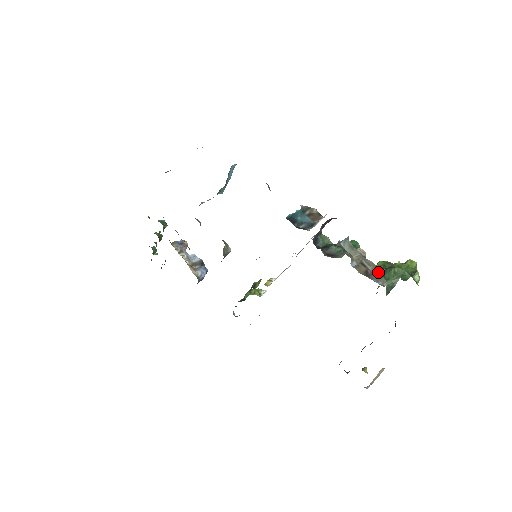
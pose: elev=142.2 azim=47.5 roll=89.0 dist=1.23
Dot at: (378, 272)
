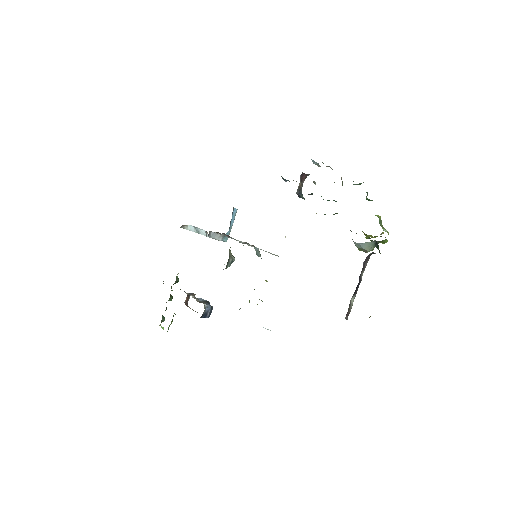
Dot at: occluded
